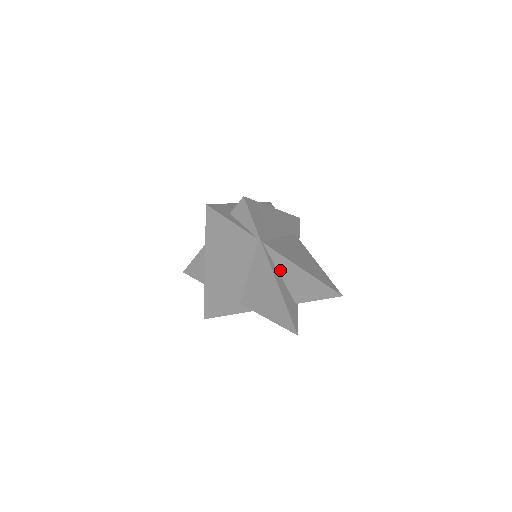
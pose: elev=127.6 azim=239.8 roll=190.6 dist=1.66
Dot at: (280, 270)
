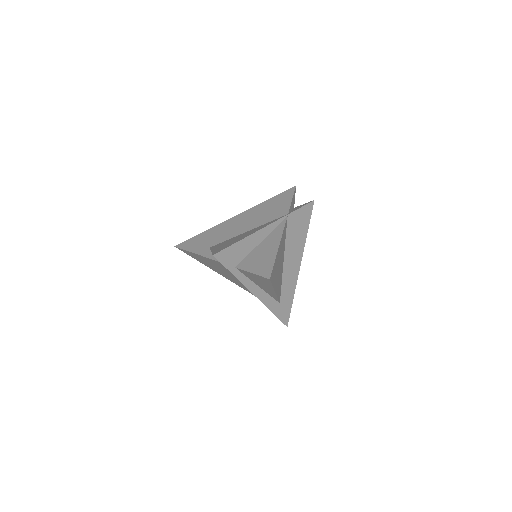
Dot at: (267, 238)
